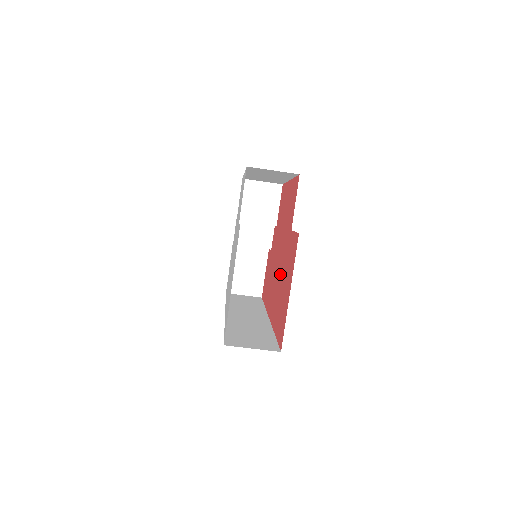
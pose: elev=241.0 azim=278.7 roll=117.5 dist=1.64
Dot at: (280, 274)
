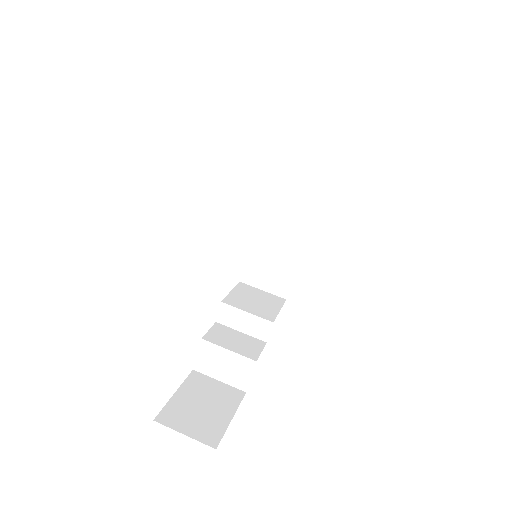
Dot at: occluded
